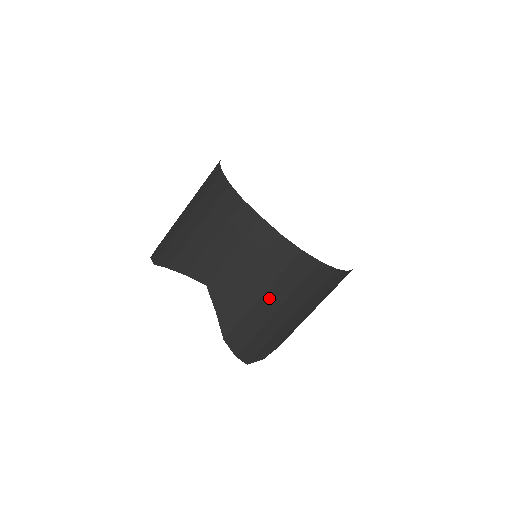
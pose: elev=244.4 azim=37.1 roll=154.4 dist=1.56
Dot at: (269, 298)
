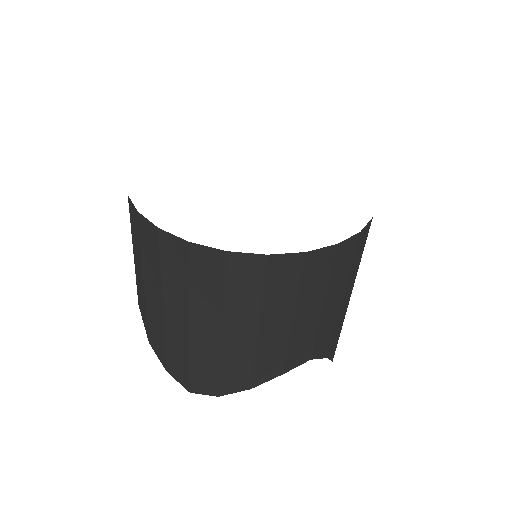
Dot at: (150, 286)
